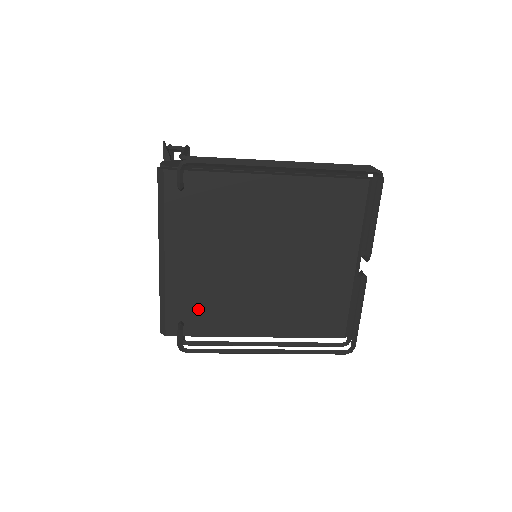
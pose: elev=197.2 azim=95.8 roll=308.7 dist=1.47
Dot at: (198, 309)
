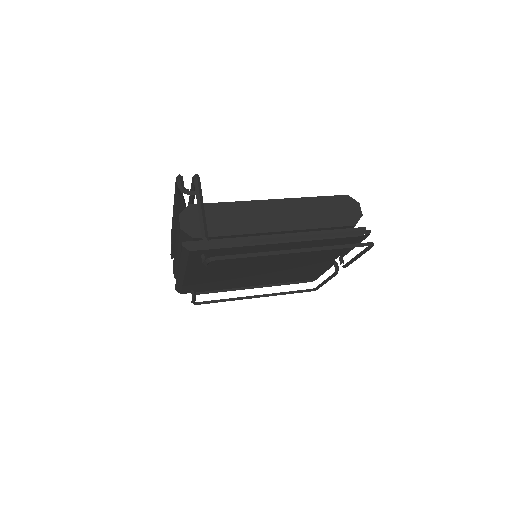
Dot at: (207, 285)
